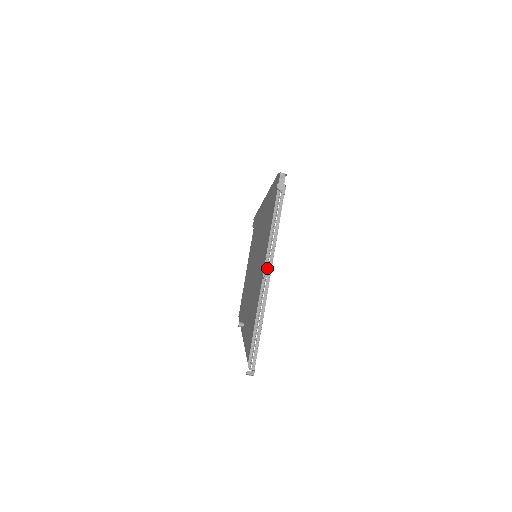
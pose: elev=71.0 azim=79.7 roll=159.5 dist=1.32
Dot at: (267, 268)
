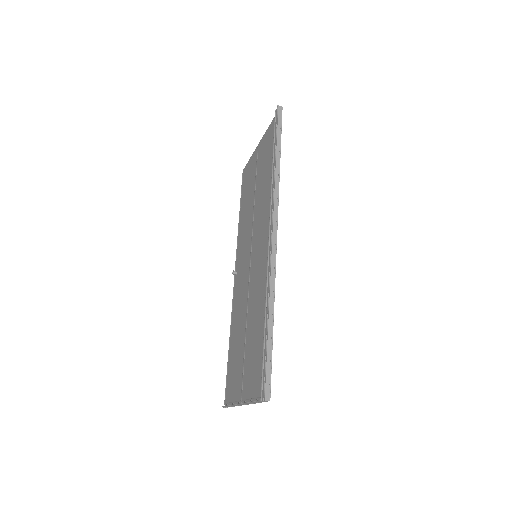
Dot at: (243, 403)
